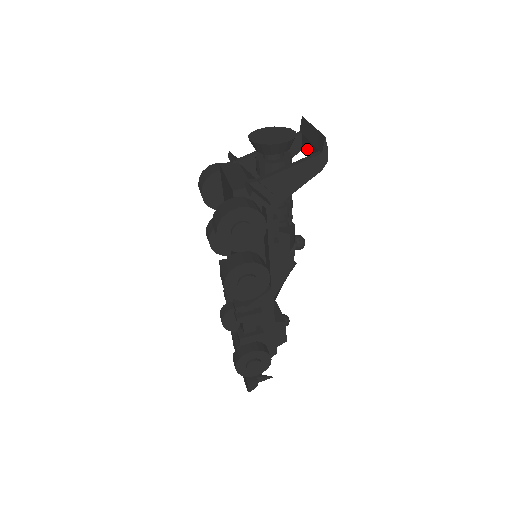
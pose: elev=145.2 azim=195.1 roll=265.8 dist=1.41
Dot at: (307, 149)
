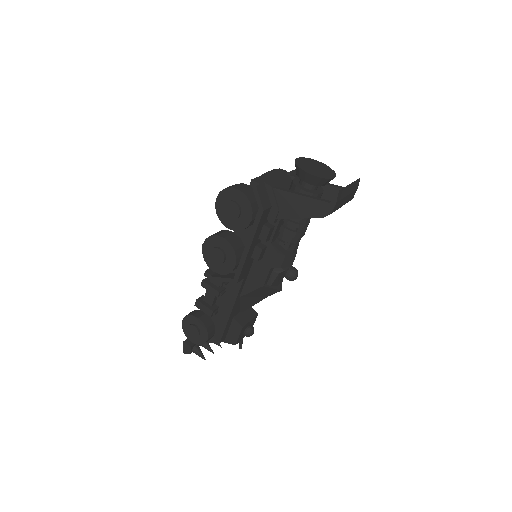
Dot at: occluded
